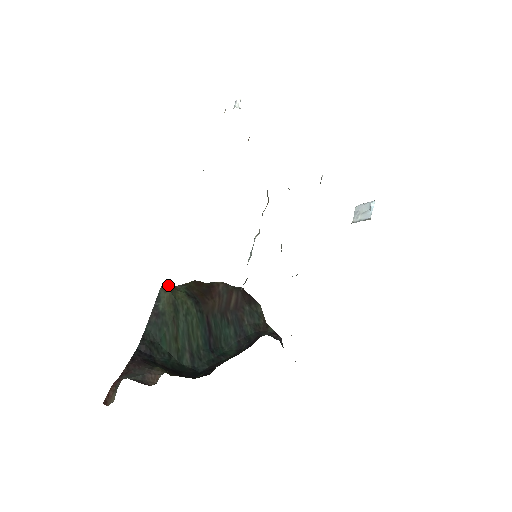
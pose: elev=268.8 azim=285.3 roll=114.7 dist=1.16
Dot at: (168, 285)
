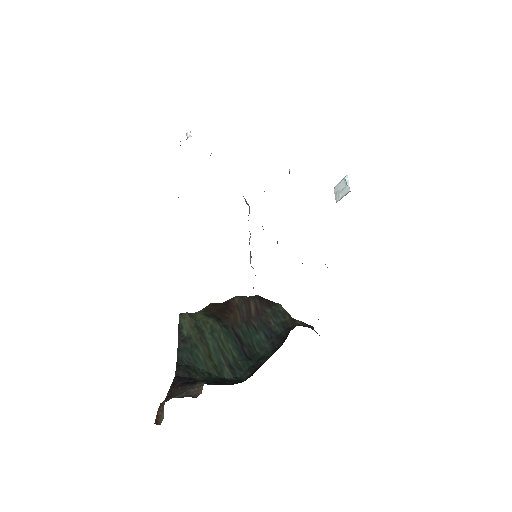
Dot at: (185, 313)
